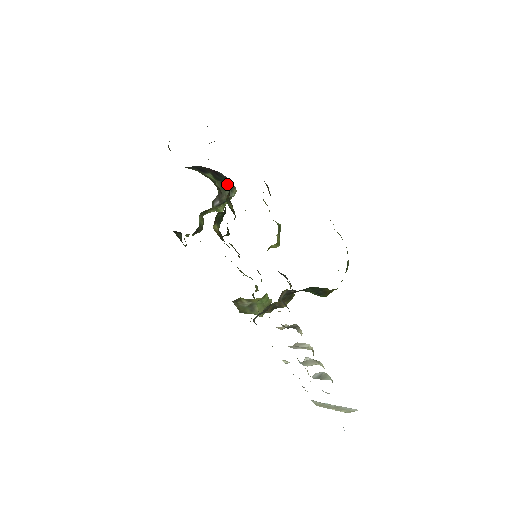
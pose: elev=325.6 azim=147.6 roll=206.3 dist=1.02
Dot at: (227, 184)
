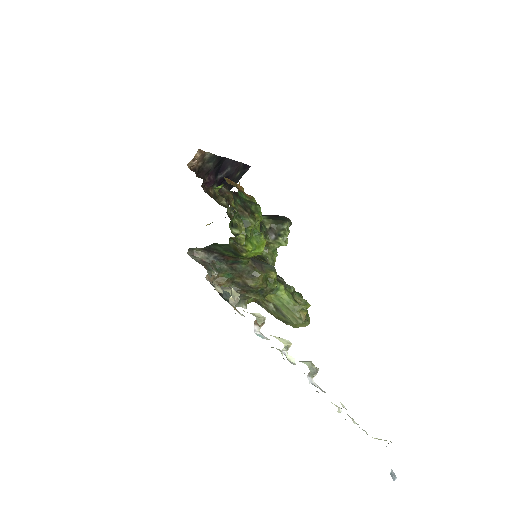
Dot at: (280, 221)
